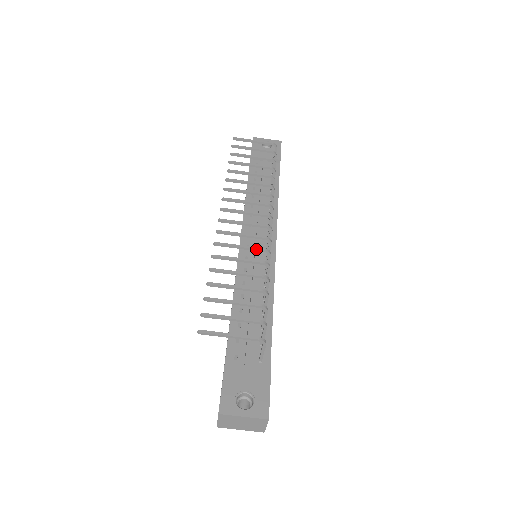
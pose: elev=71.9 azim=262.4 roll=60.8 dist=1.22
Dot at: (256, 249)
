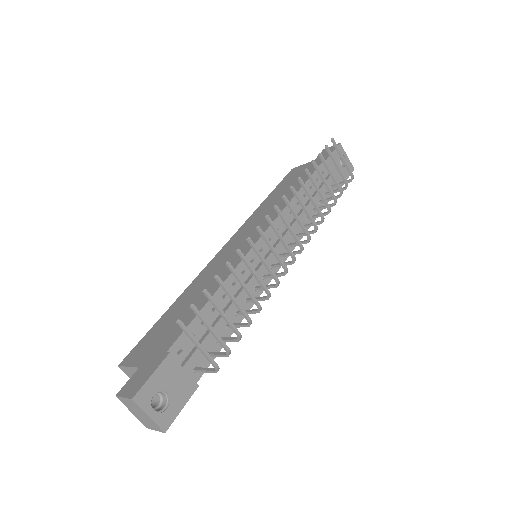
Dot at: (273, 274)
